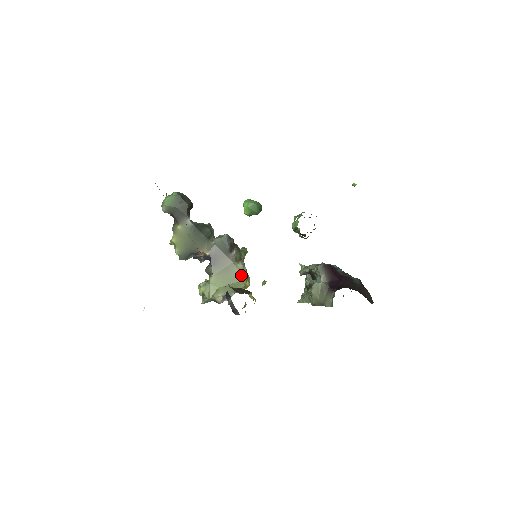
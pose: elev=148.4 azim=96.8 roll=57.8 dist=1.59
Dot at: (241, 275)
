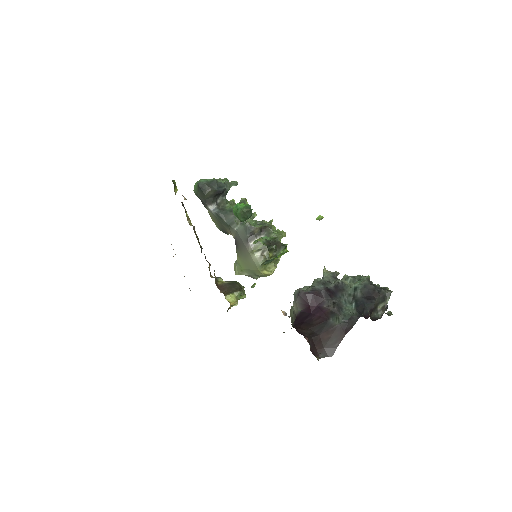
Dot at: (256, 265)
